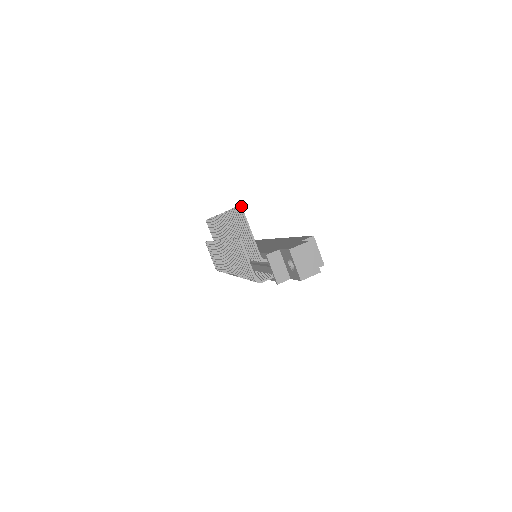
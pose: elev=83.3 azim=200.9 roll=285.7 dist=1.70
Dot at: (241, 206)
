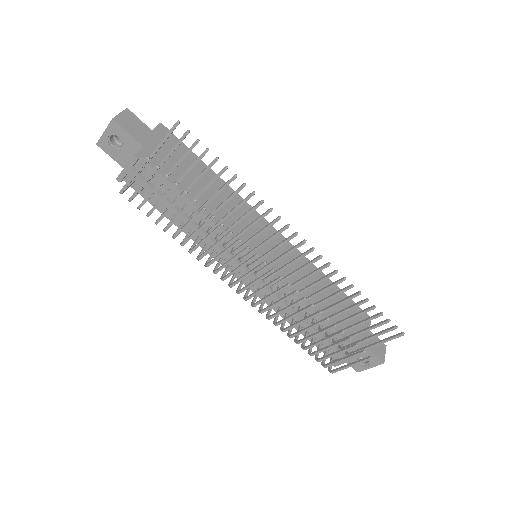
Dot at: occluded
